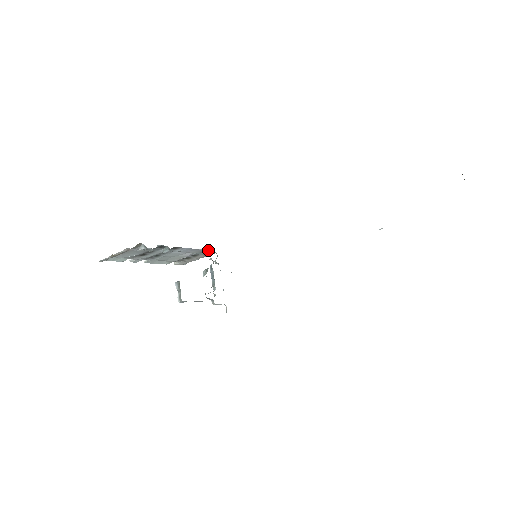
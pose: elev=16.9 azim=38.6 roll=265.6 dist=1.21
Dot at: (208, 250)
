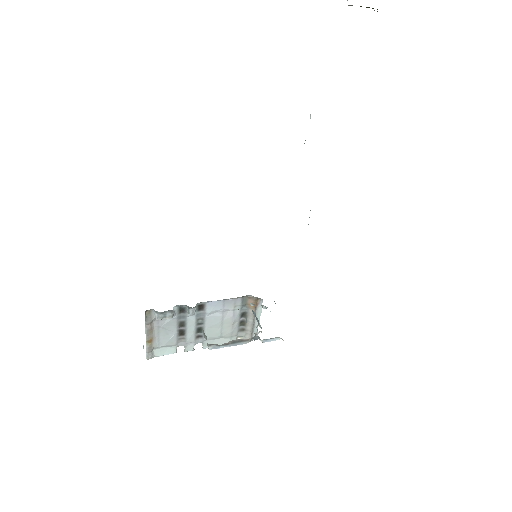
Dot at: (246, 298)
